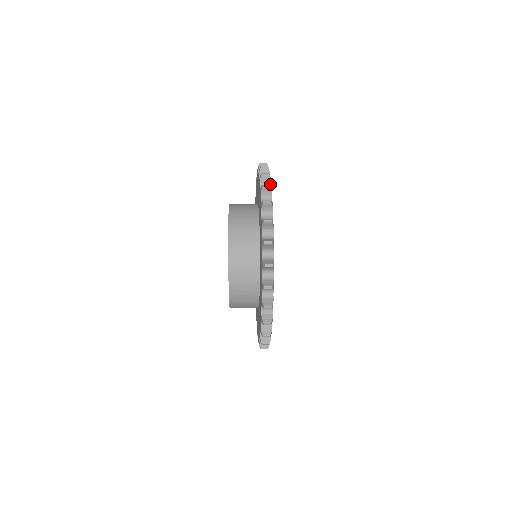
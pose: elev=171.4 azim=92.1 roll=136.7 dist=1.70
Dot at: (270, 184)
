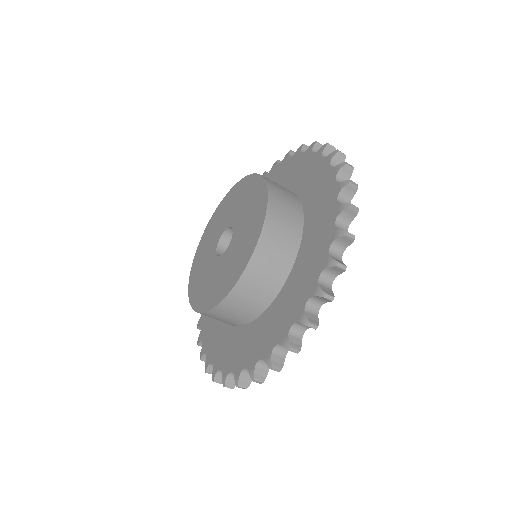
Dot at: occluded
